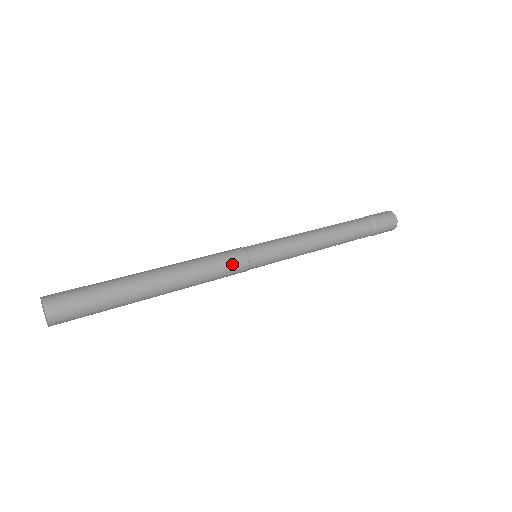
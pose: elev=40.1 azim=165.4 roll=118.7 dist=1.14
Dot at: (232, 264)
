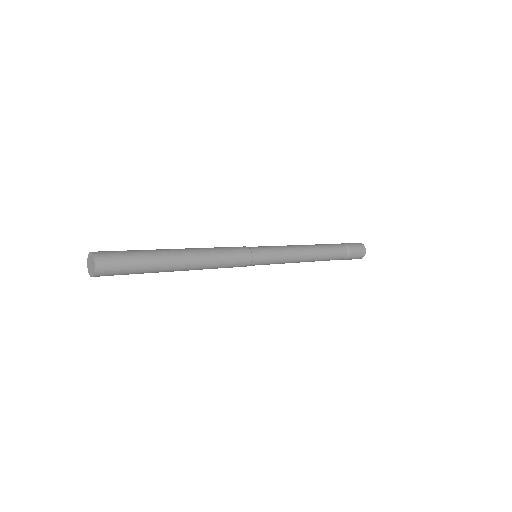
Dot at: (238, 263)
